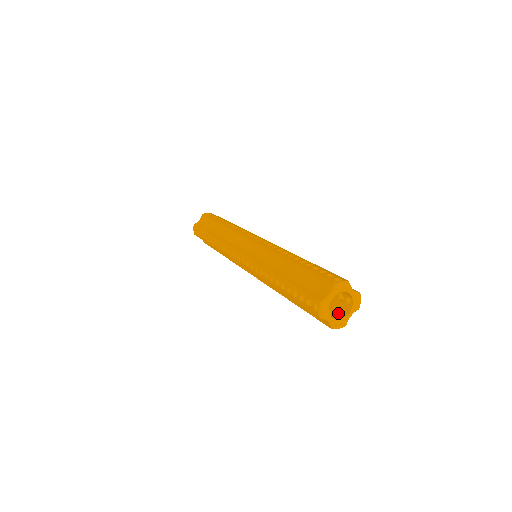
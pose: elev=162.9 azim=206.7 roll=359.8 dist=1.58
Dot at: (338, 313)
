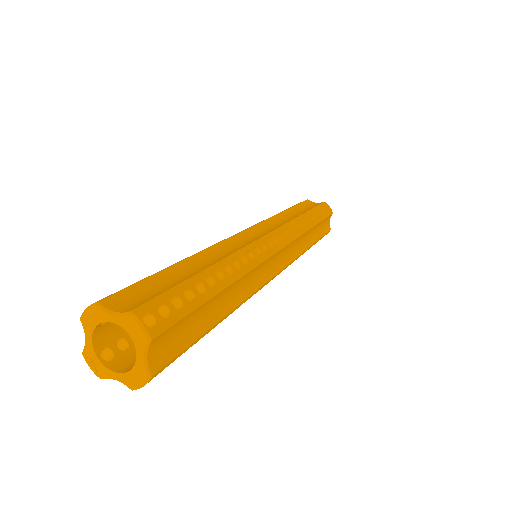
Dot at: (119, 357)
